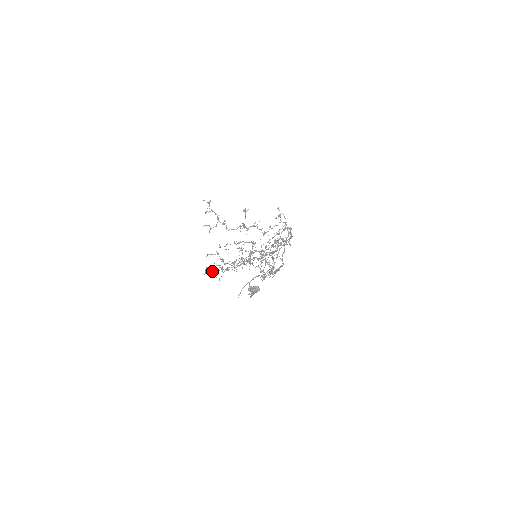
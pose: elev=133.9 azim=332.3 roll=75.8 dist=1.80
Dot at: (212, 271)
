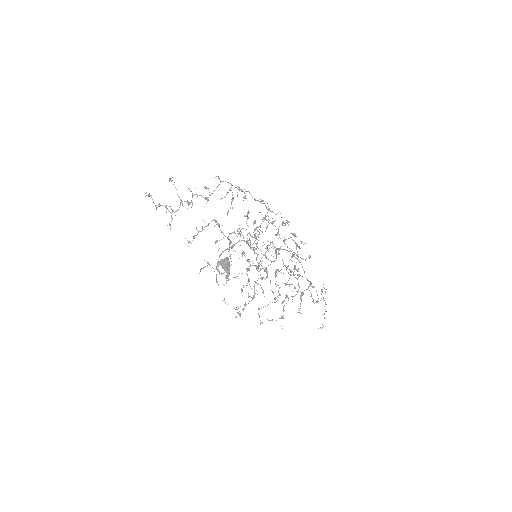
Dot at: occluded
